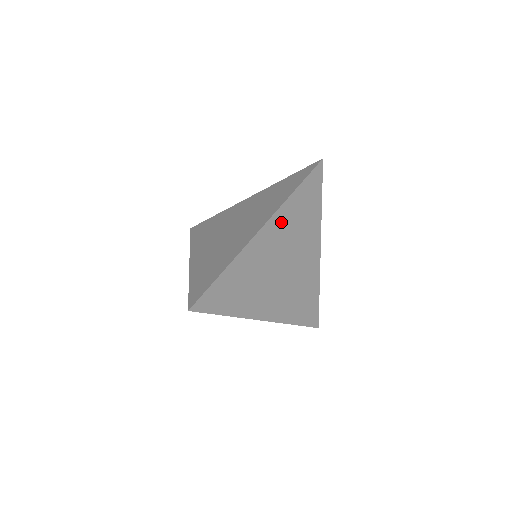
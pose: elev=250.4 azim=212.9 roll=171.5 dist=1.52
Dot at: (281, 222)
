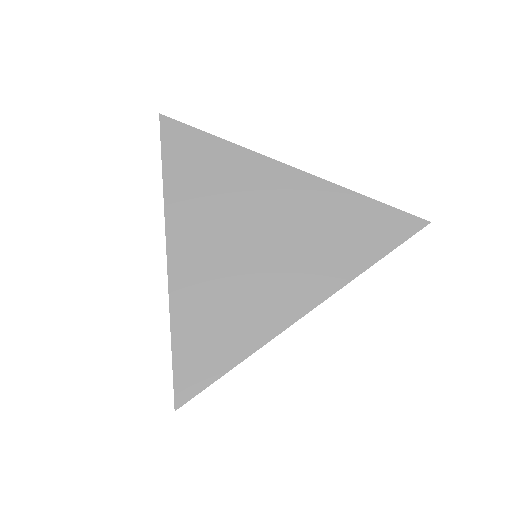
Dot at: occluded
